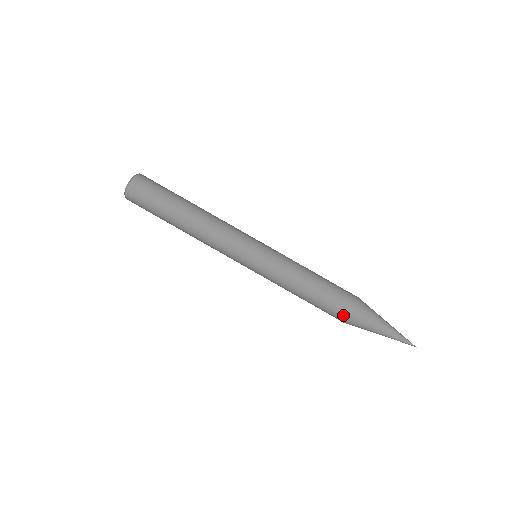
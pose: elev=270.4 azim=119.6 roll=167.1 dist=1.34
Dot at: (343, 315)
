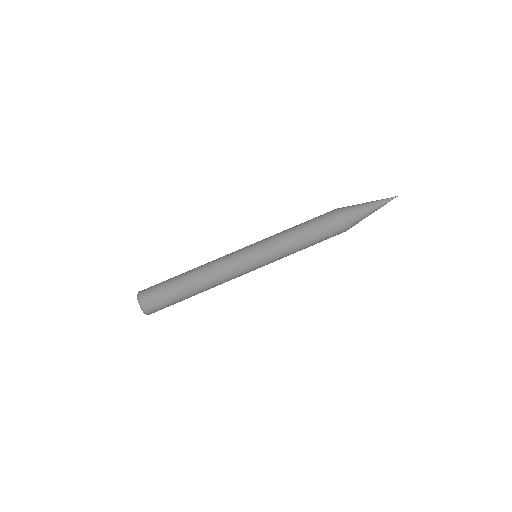
Dot at: occluded
